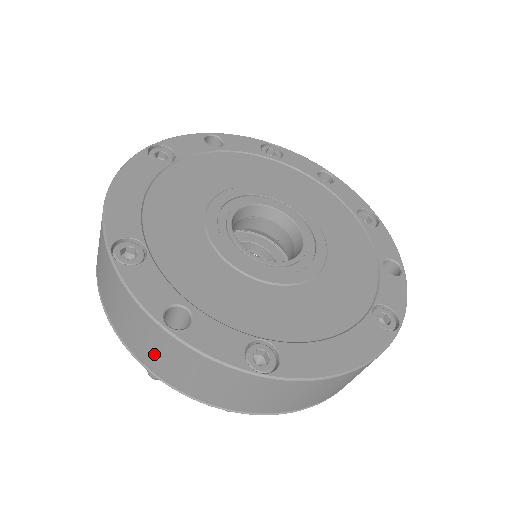
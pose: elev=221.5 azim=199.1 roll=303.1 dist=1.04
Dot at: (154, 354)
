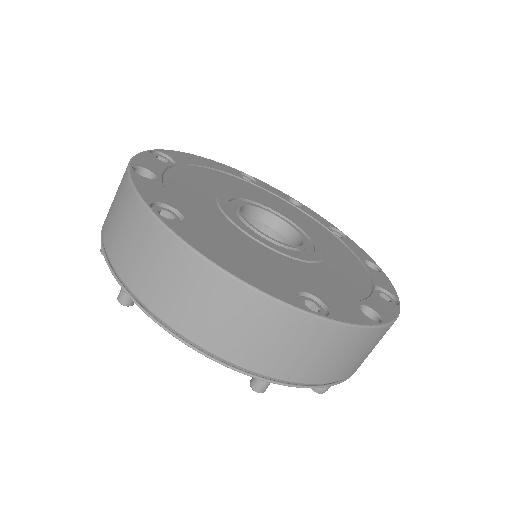
Dot at: (112, 203)
